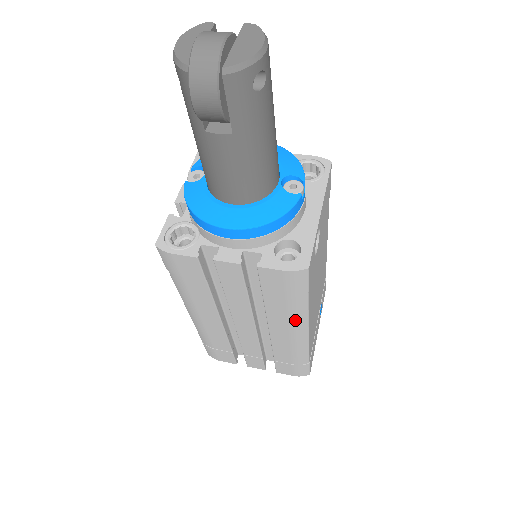
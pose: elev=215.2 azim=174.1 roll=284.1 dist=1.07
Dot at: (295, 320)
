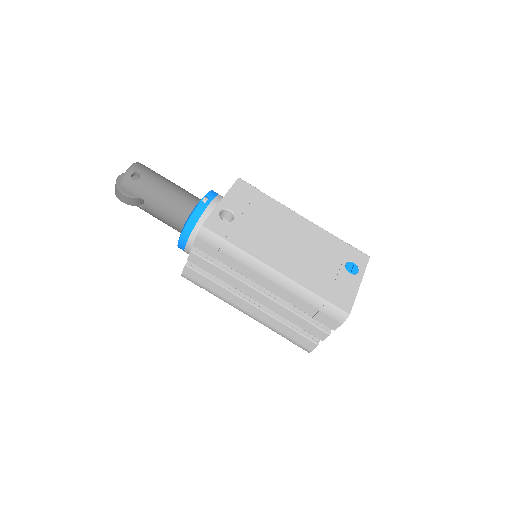
Dot at: (251, 266)
